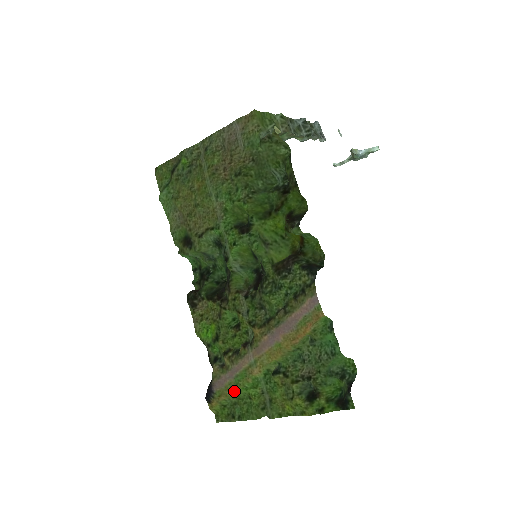
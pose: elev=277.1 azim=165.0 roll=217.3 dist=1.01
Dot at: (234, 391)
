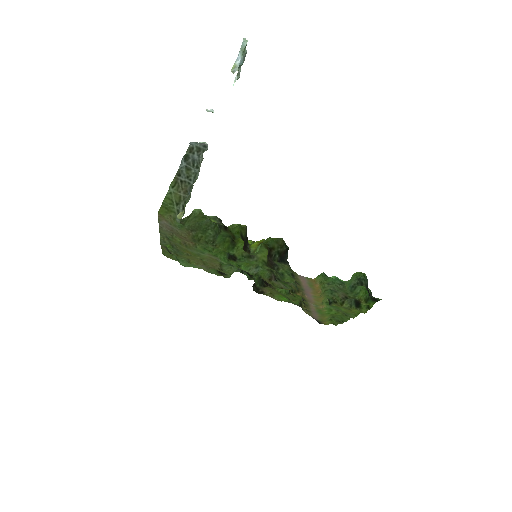
Dot at: (325, 316)
